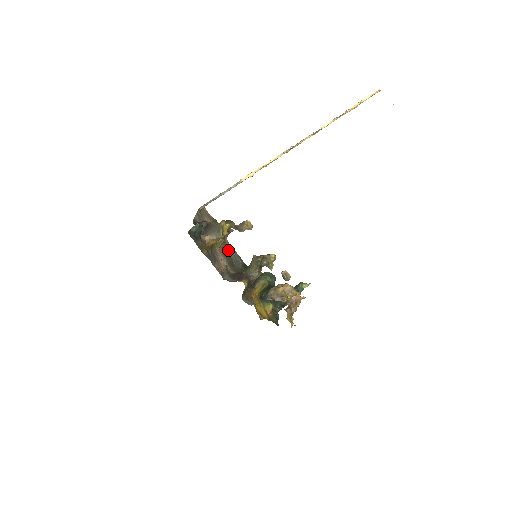
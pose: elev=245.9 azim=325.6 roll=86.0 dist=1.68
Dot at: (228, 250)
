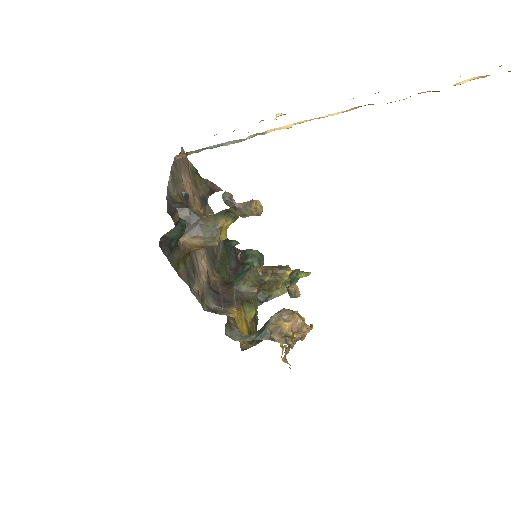
Dot at: occluded
